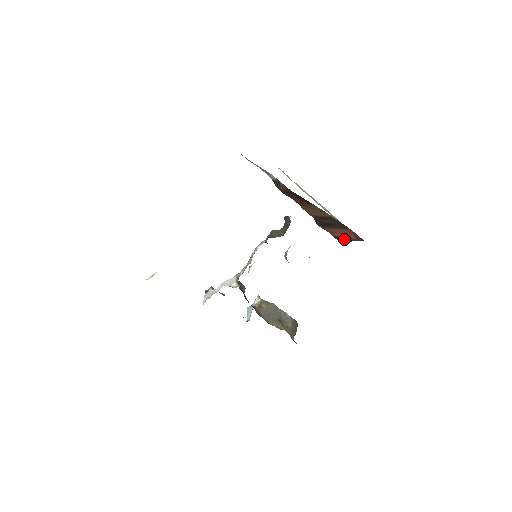
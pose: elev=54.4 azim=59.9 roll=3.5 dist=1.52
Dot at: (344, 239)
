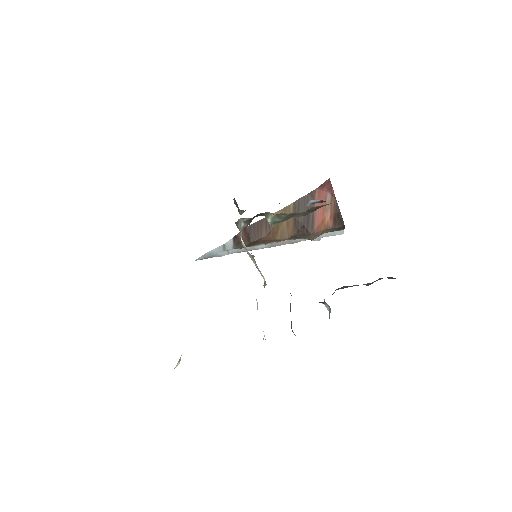
Dot at: (334, 212)
